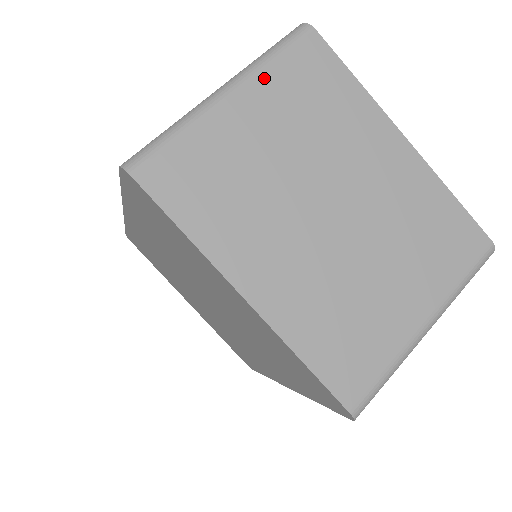
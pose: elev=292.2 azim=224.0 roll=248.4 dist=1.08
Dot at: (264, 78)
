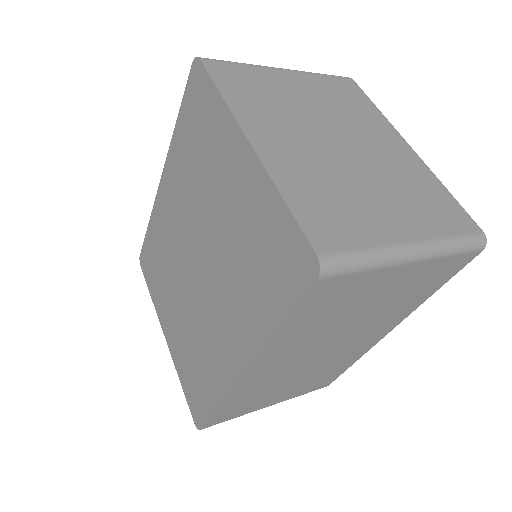
Dot at: (311, 76)
